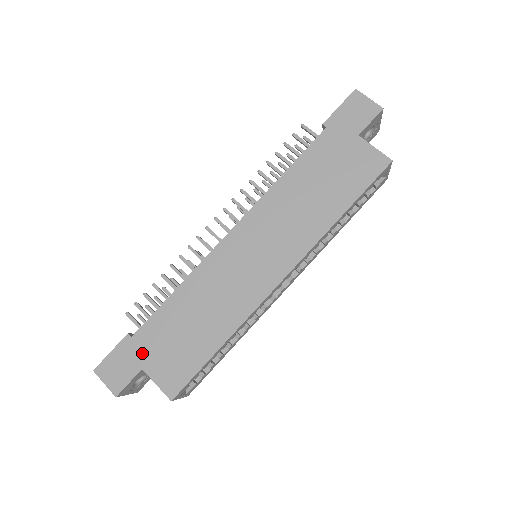
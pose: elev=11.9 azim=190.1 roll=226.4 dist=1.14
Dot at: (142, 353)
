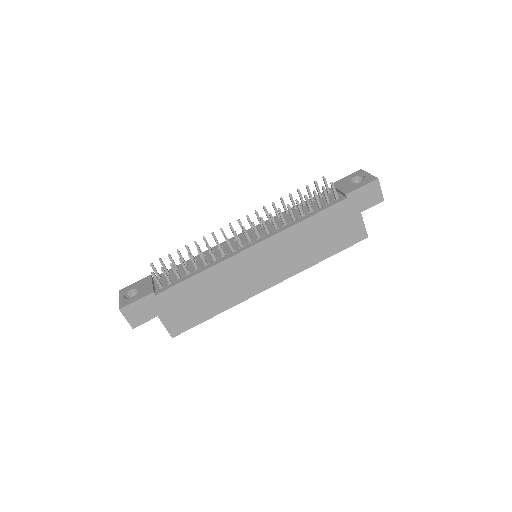
Dot at: (161, 307)
